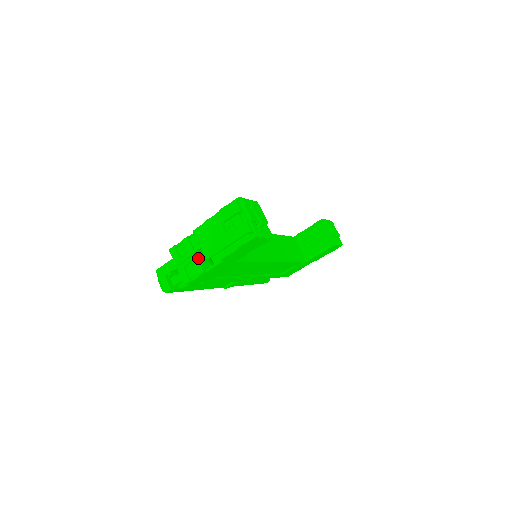
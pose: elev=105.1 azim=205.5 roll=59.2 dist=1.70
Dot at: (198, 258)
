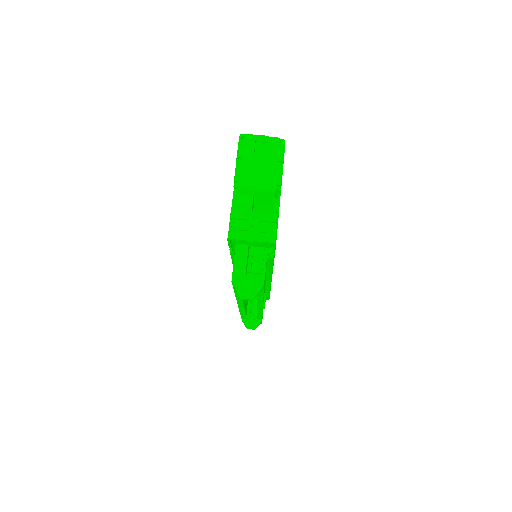
Dot at: (260, 213)
